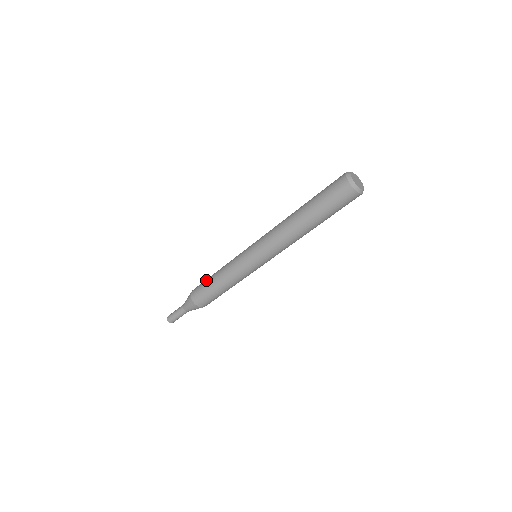
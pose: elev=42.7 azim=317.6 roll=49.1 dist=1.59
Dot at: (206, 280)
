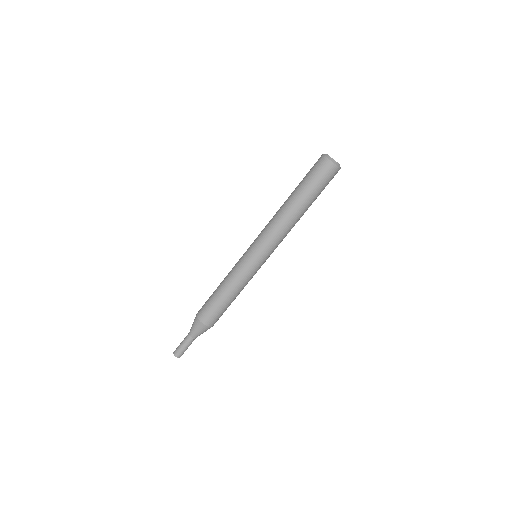
Dot at: (211, 298)
